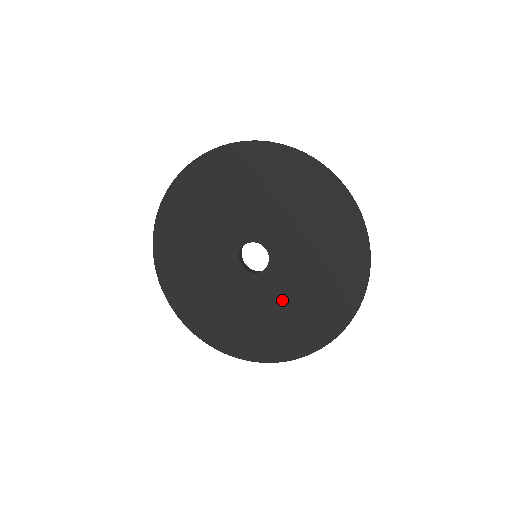
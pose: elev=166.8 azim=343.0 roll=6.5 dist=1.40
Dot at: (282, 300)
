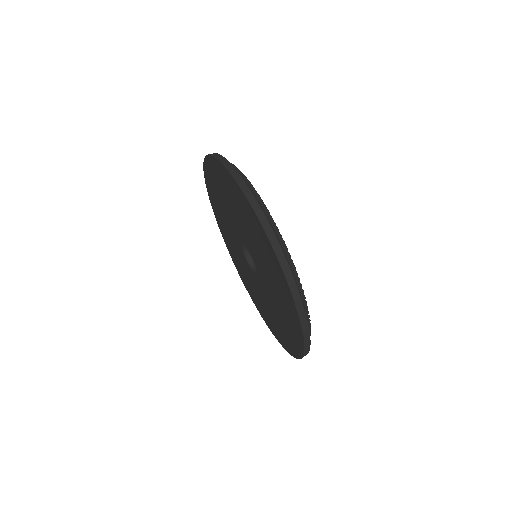
Dot at: (265, 300)
